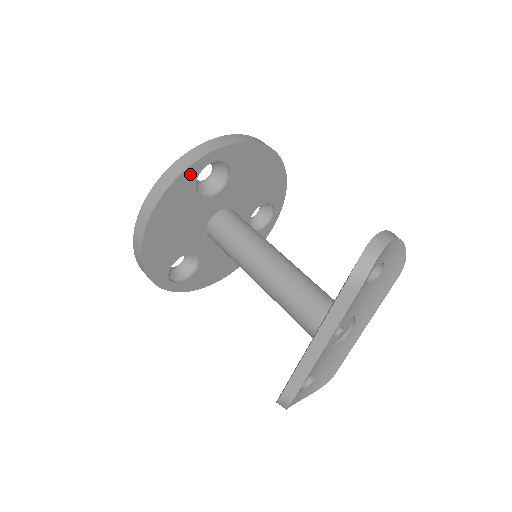
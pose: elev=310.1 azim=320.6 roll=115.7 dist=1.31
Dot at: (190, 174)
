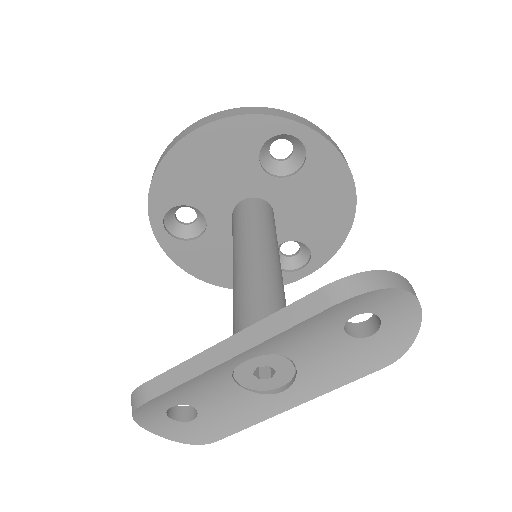
Dot at: (269, 125)
